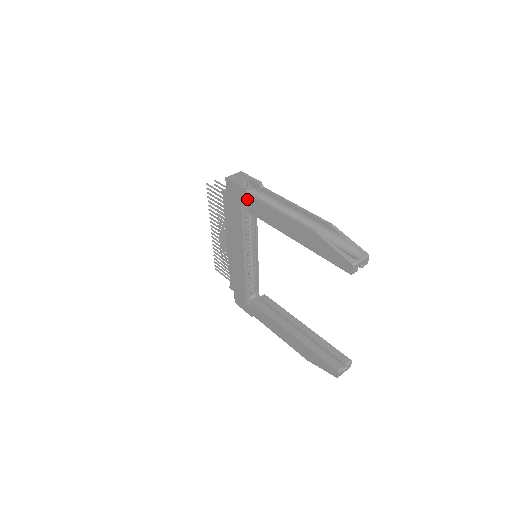
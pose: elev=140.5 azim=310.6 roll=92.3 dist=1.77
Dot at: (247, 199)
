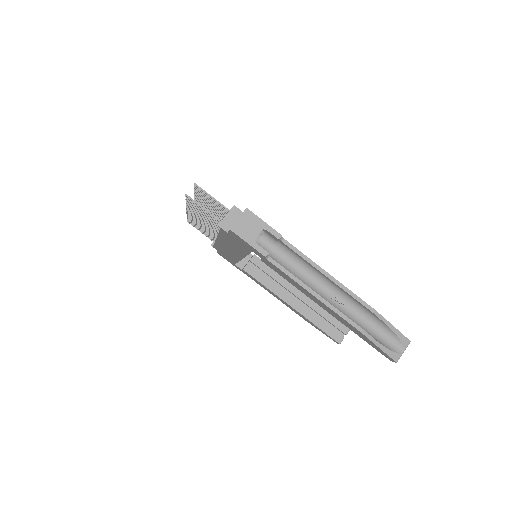
Dot at: (264, 259)
